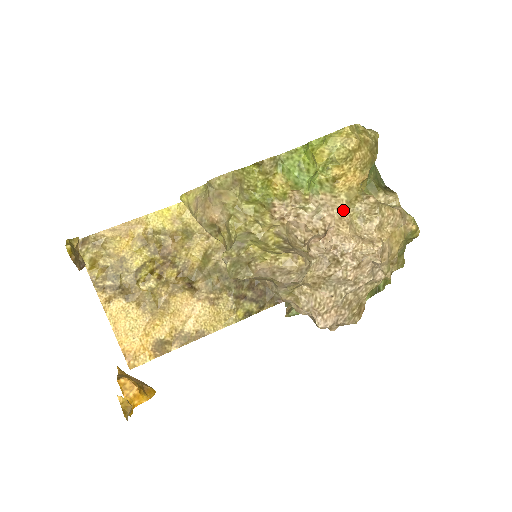
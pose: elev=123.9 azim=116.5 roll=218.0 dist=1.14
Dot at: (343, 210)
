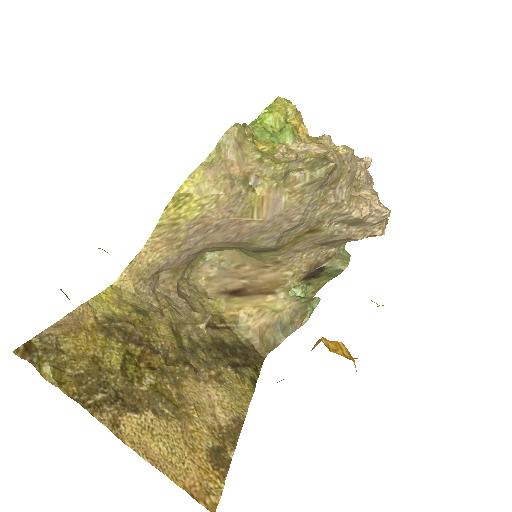
Dot at: (319, 144)
